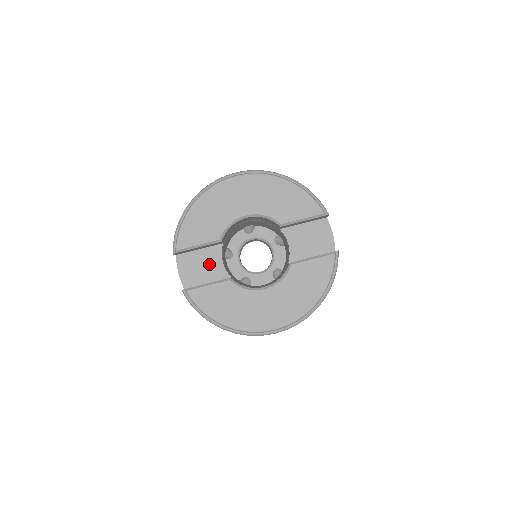
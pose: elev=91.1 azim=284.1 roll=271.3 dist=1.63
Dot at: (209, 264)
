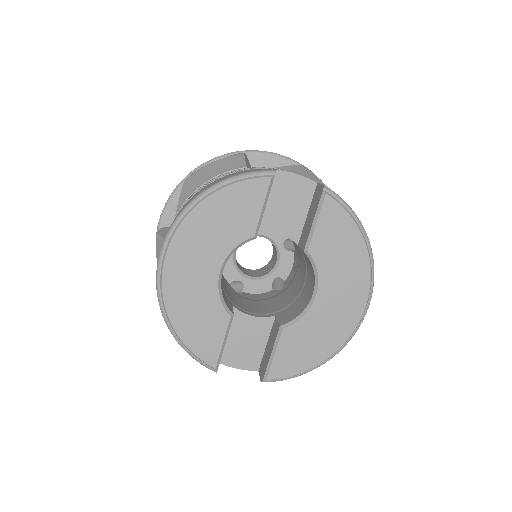
Dot at: (246, 332)
